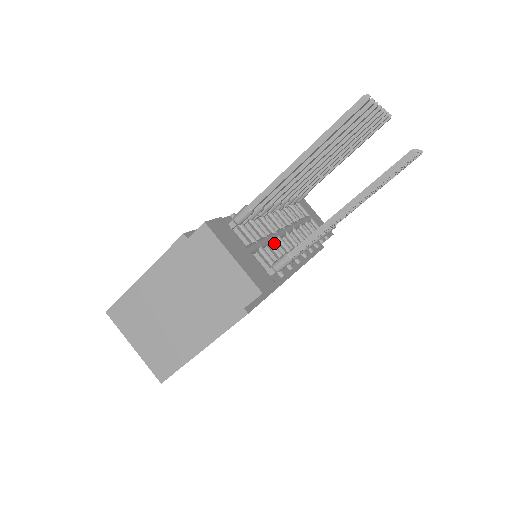
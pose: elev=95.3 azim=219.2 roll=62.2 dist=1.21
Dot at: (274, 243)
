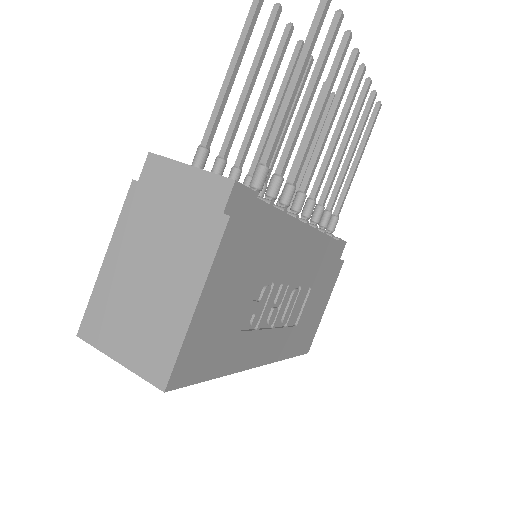
Dot at: occluded
